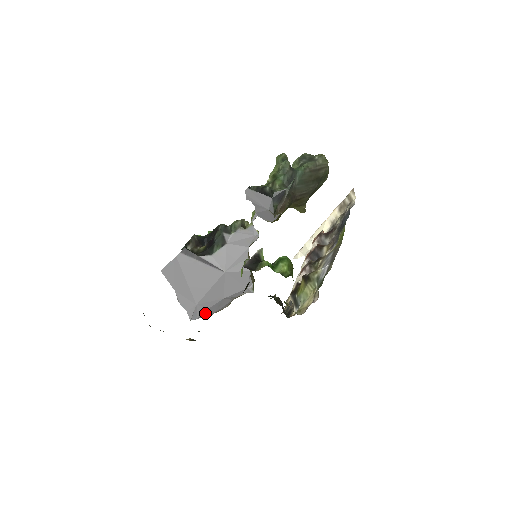
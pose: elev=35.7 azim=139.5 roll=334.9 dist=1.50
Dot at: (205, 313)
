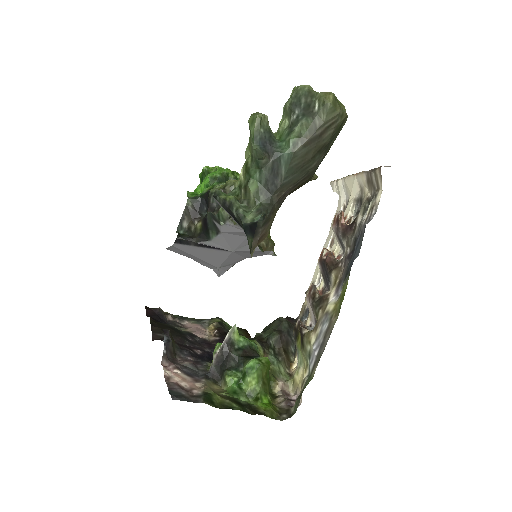
Dot at: (233, 265)
